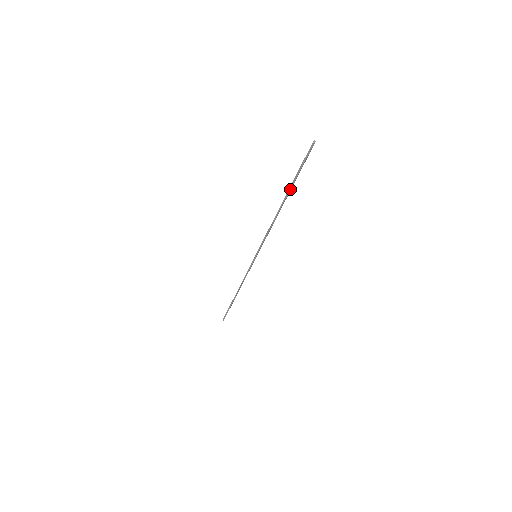
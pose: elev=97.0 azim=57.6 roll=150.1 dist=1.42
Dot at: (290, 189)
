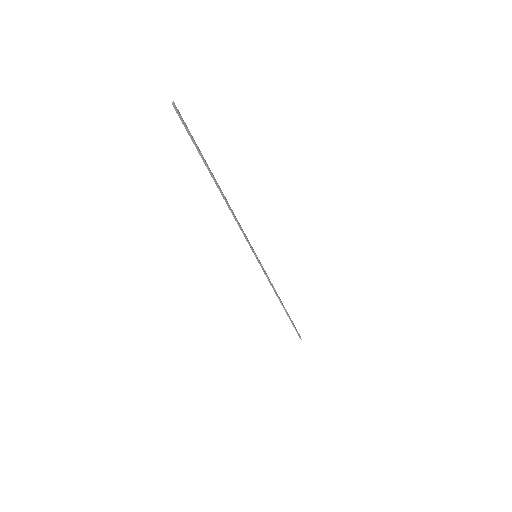
Dot at: (207, 167)
